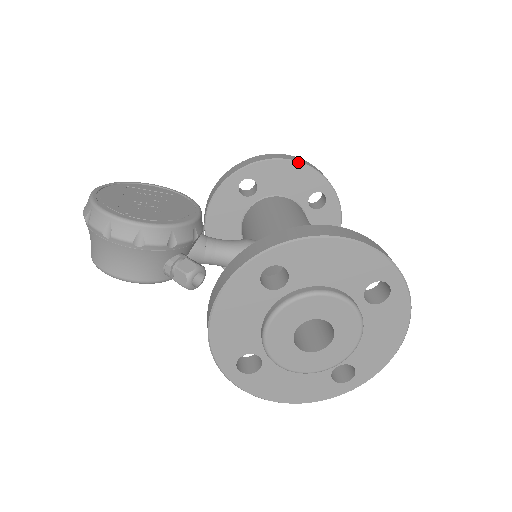
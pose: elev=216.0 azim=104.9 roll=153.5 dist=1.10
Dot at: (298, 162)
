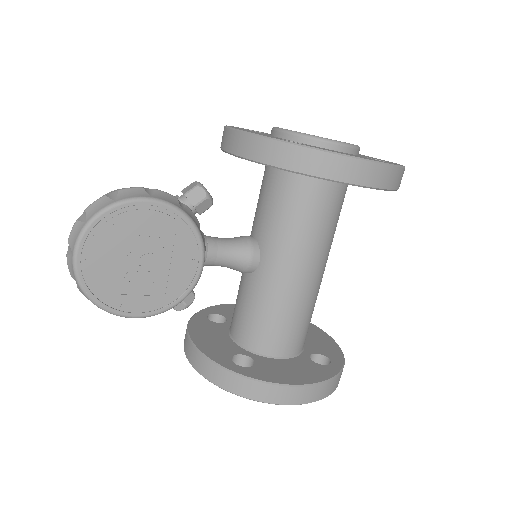
Dot at: (365, 187)
